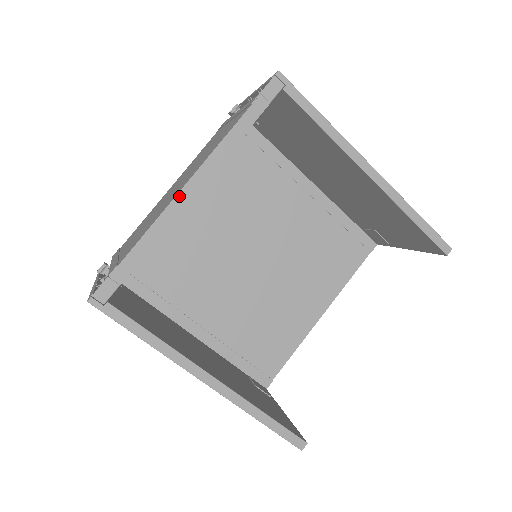
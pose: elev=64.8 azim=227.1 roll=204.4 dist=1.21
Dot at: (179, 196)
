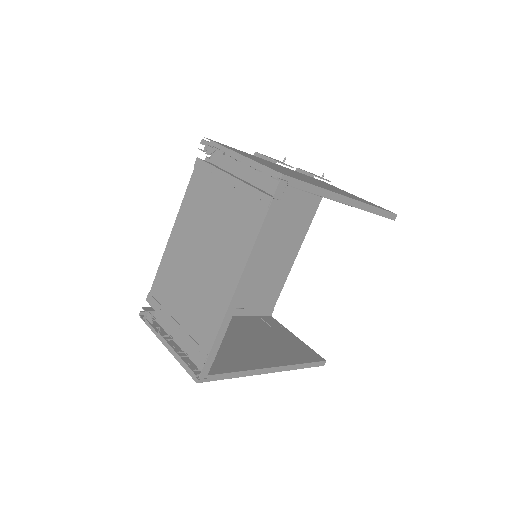
Dot at: (235, 296)
